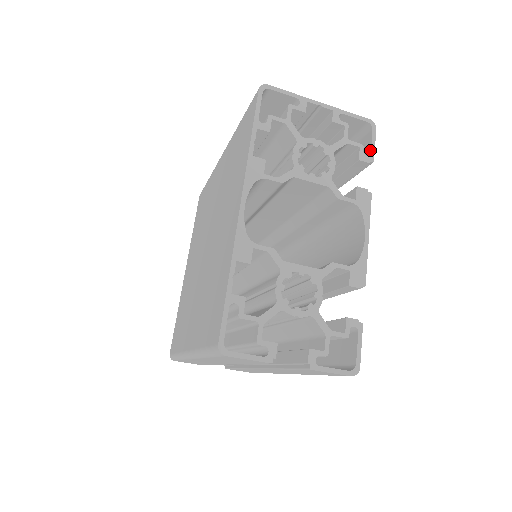
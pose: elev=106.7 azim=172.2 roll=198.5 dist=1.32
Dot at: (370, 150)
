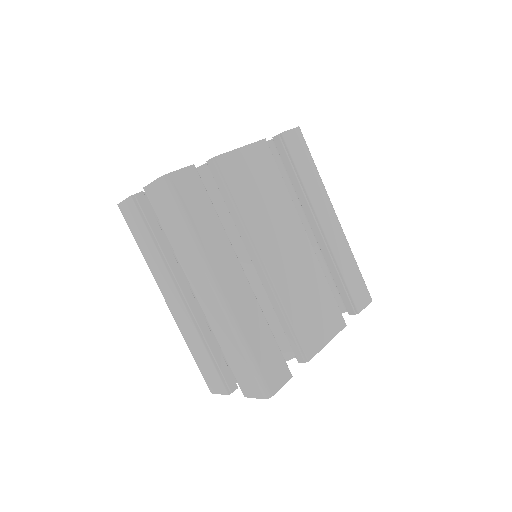
Dot at: (285, 133)
